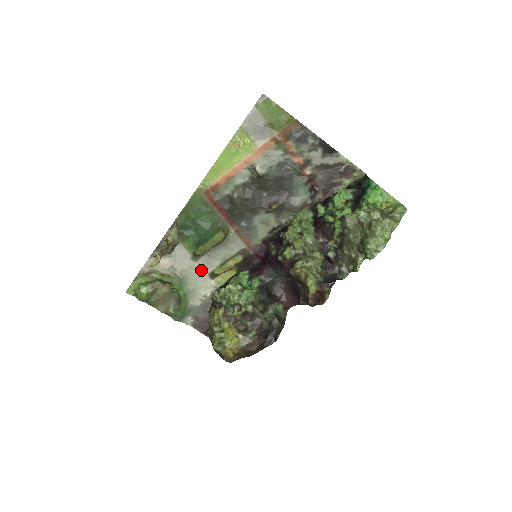
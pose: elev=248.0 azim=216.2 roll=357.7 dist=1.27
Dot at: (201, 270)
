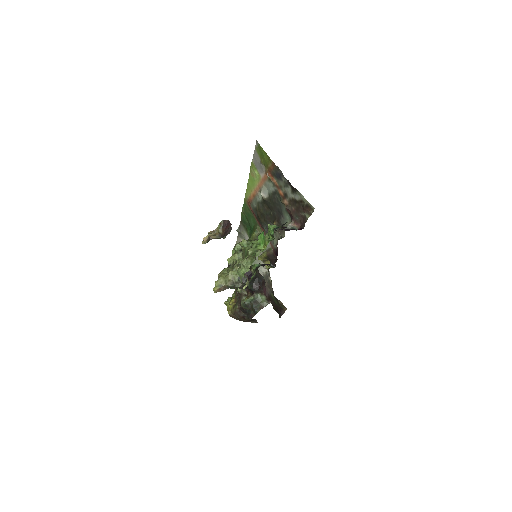
Dot at: occluded
